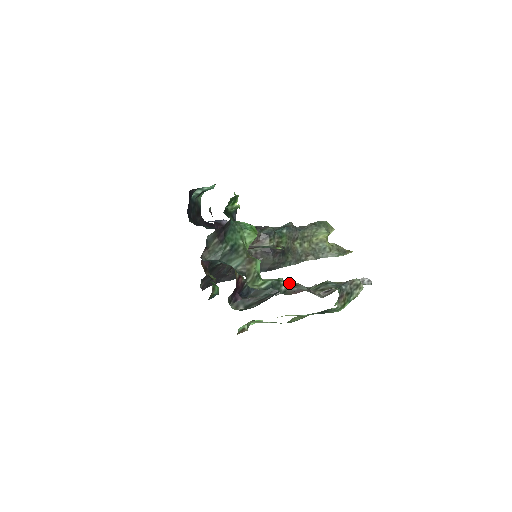
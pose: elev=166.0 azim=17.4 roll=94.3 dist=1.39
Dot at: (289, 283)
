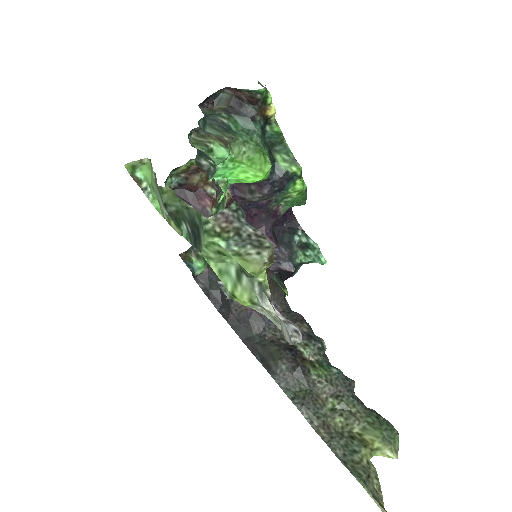
Dot at: occluded
